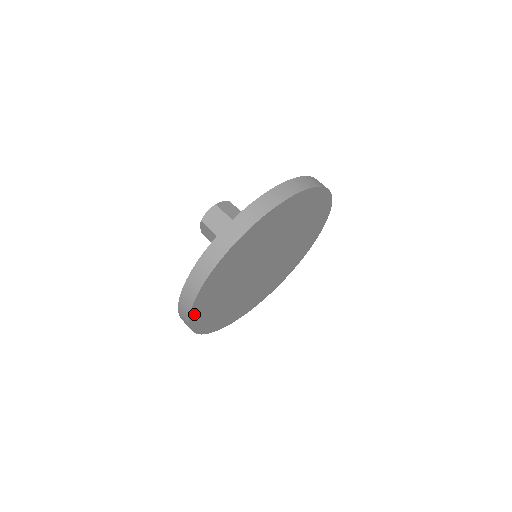
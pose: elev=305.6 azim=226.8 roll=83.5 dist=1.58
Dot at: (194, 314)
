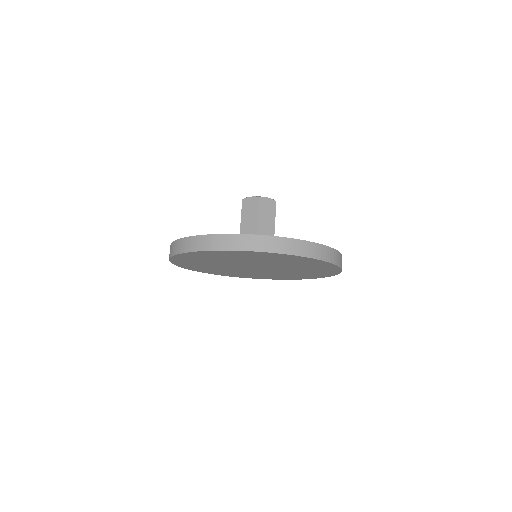
Dot at: (175, 261)
